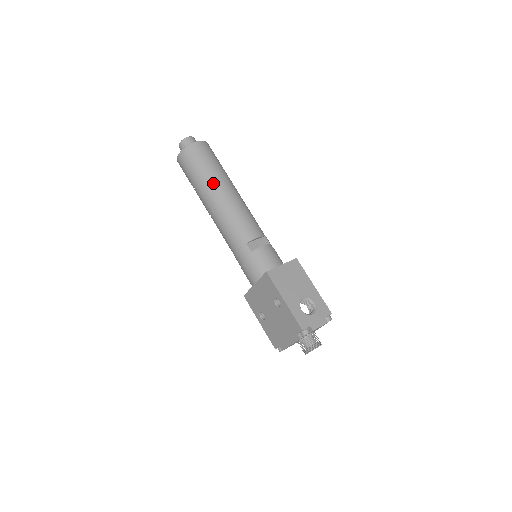
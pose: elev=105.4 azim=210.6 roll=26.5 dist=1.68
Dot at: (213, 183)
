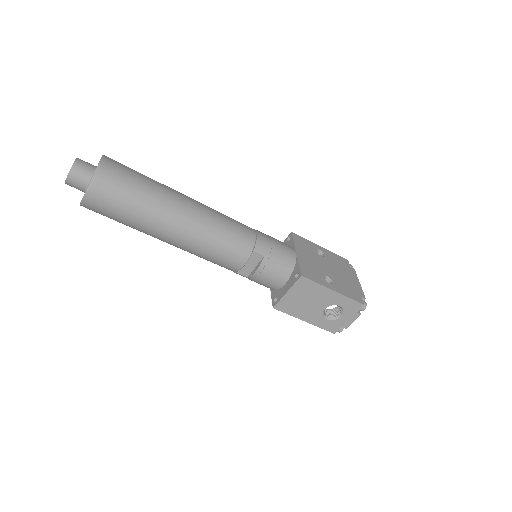
Dot at: (151, 234)
